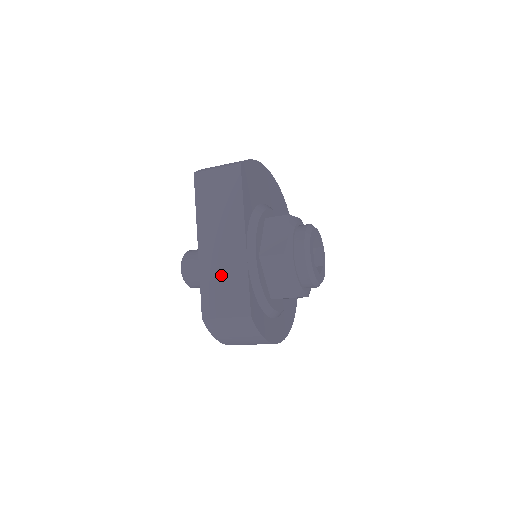
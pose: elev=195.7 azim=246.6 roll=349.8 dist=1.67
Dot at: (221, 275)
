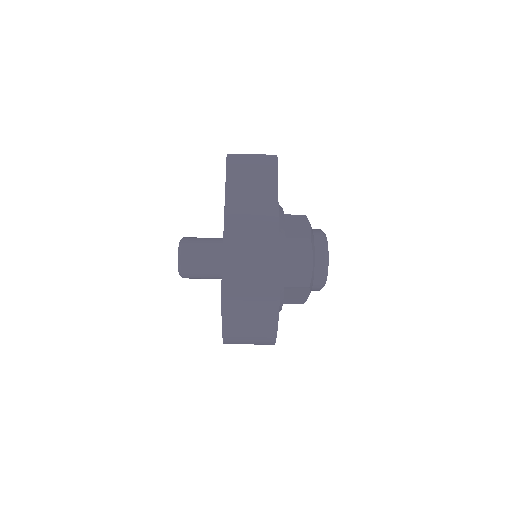
Dot at: (249, 245)
